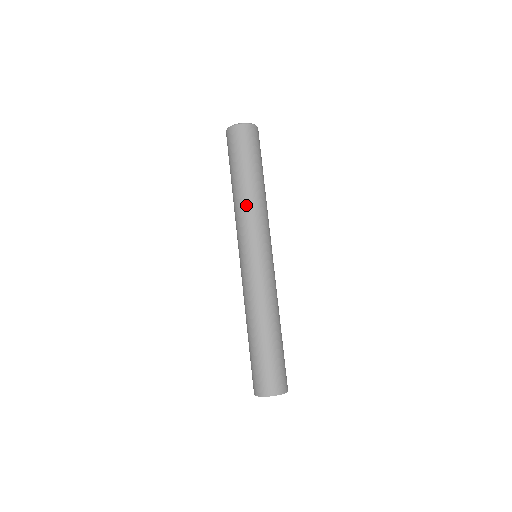
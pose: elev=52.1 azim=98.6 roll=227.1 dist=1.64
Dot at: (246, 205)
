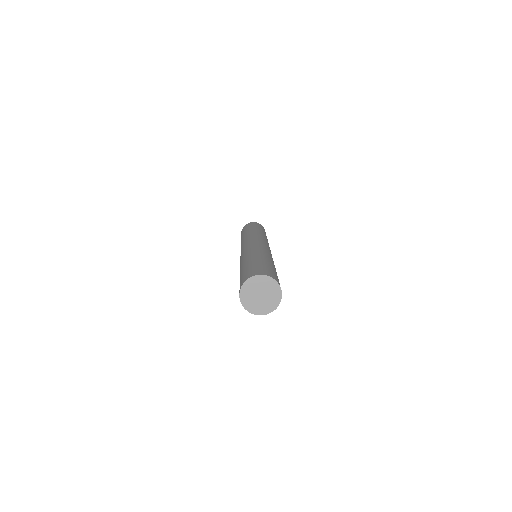
Dot at: (262, 235)
